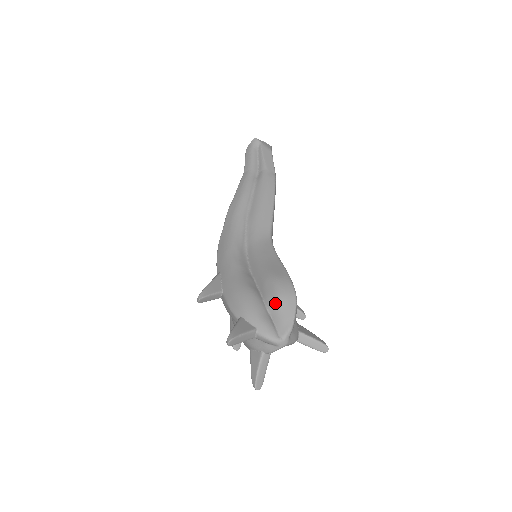
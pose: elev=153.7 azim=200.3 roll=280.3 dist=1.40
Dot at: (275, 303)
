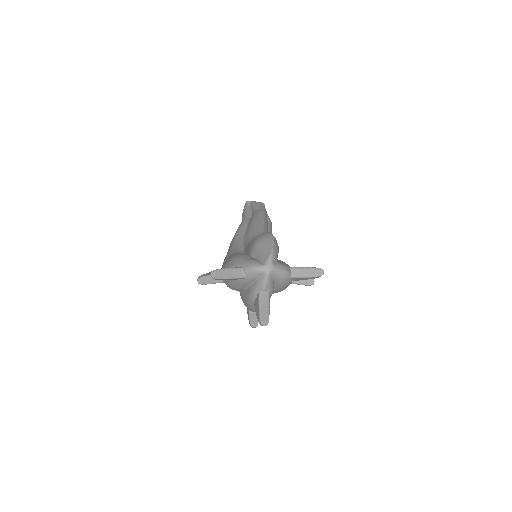
Dot at: (256, 247)
